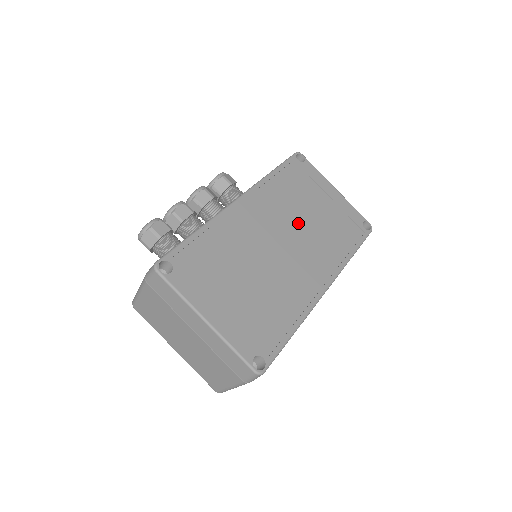
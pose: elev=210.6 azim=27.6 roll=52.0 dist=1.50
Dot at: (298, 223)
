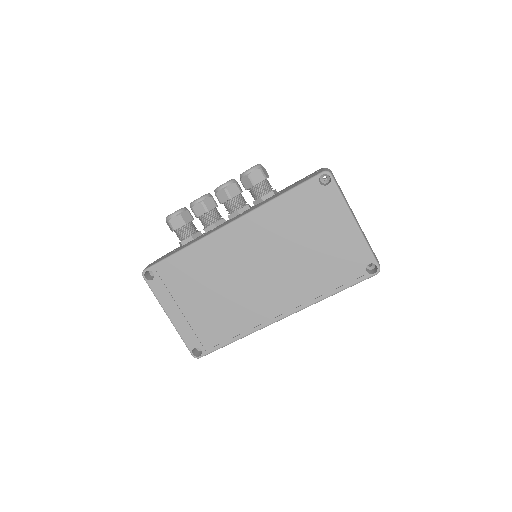
Dot at: (283, 255)
